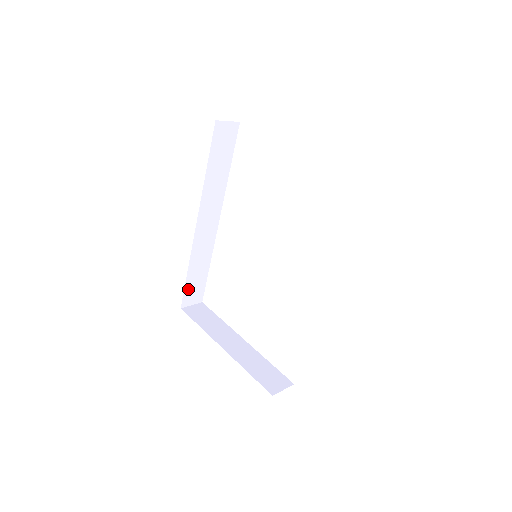
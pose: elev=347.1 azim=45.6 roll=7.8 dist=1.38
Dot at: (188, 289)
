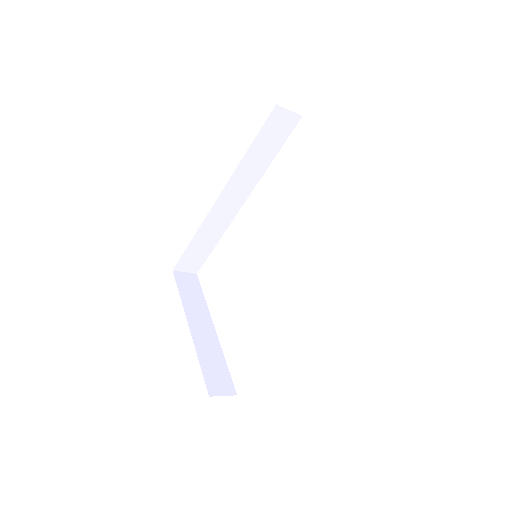
Dot at: (187, 256)
